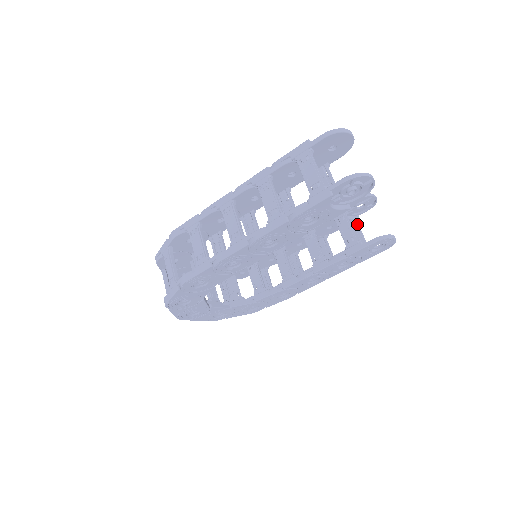
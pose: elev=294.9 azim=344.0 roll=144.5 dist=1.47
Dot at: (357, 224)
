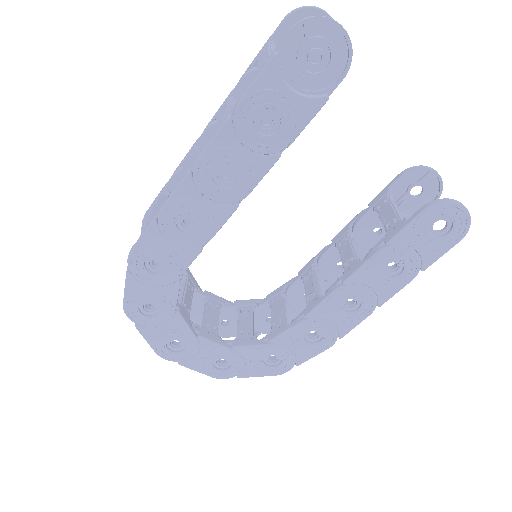
Dot at: occluded
